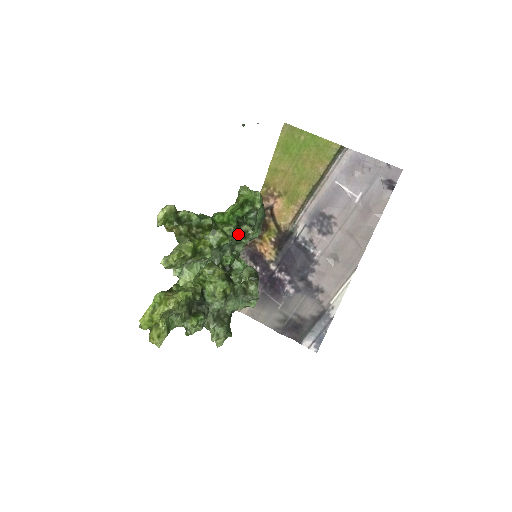
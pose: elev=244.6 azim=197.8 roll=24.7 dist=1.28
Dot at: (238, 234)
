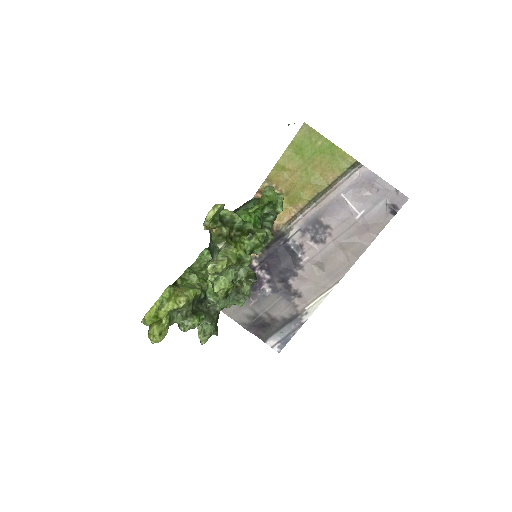
Dot at: occluded
